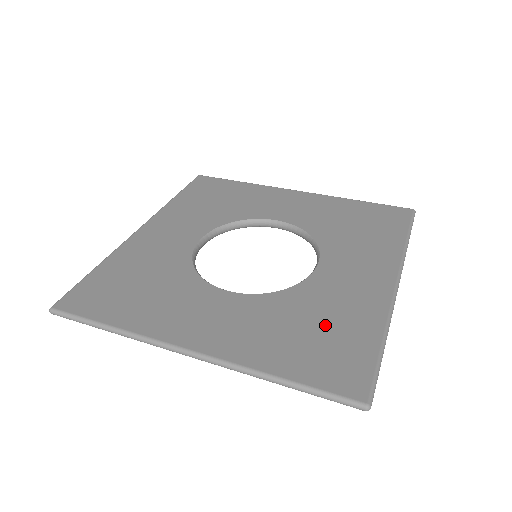
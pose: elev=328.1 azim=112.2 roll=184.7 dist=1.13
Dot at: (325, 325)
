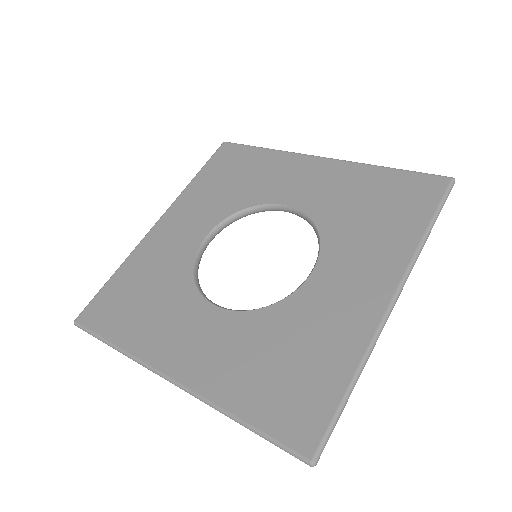
Dot at: (297, 356)
